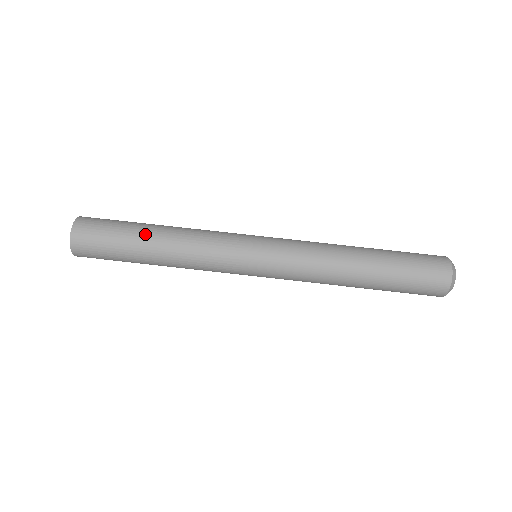
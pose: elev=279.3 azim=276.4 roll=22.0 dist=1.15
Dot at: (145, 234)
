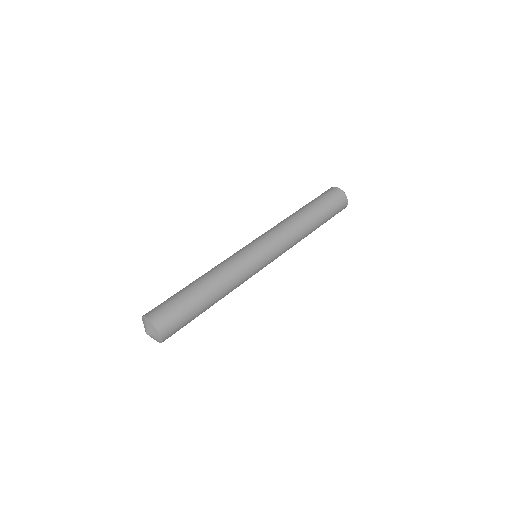
Dot at: (191, 285)
